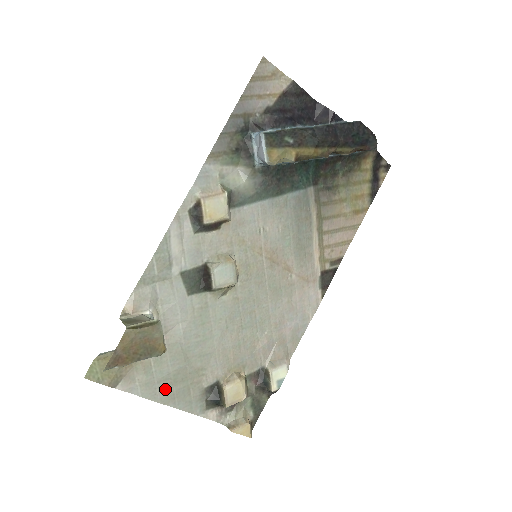
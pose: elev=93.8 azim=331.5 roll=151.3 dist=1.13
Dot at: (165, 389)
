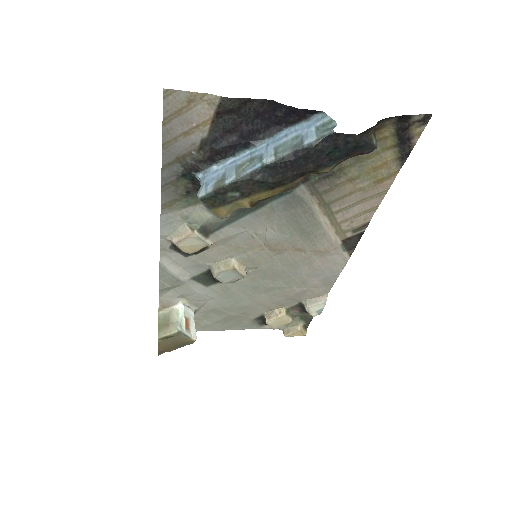
Dot at: (221, 325)
